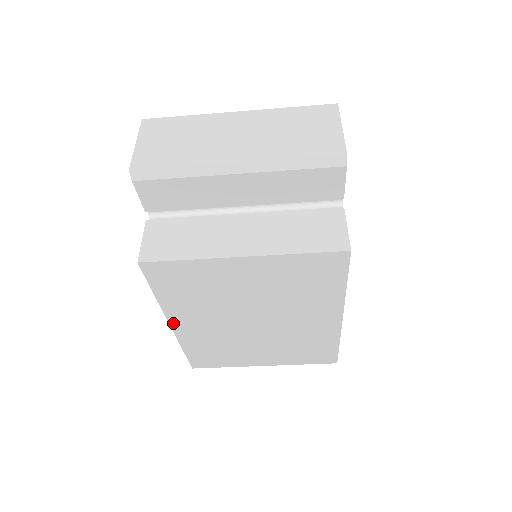
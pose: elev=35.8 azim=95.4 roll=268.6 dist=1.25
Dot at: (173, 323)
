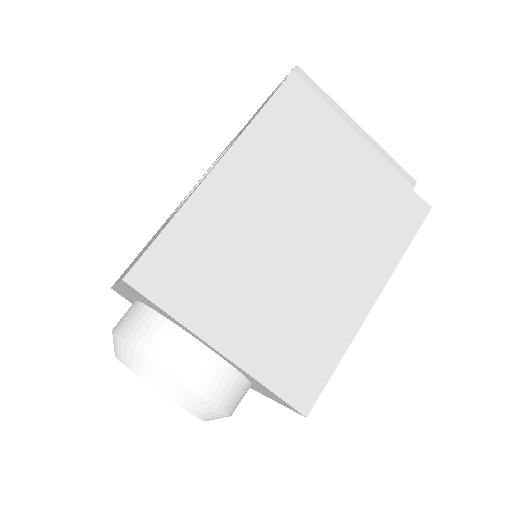
Dot at: (223, 166)
